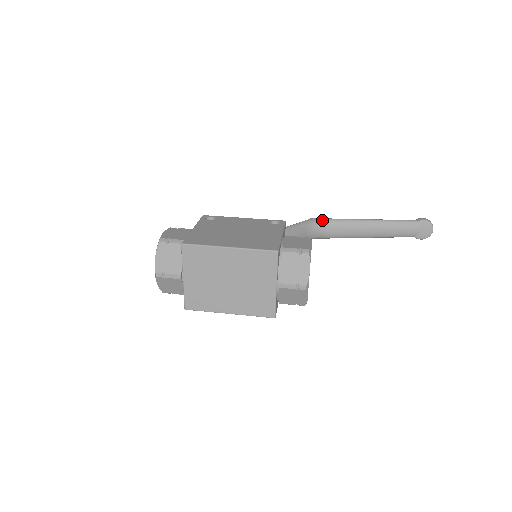
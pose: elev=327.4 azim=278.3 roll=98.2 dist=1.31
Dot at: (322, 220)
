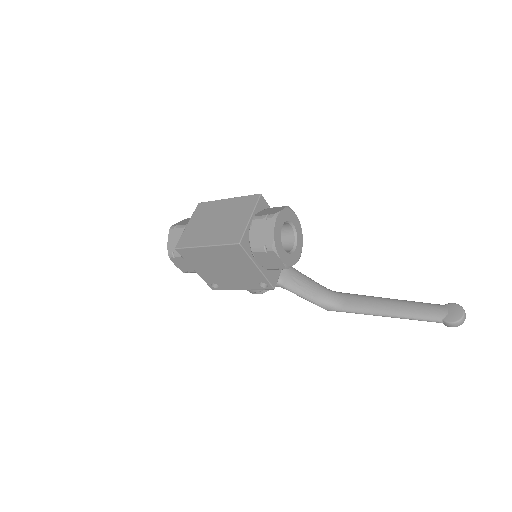
Dot at: (340, 292)
